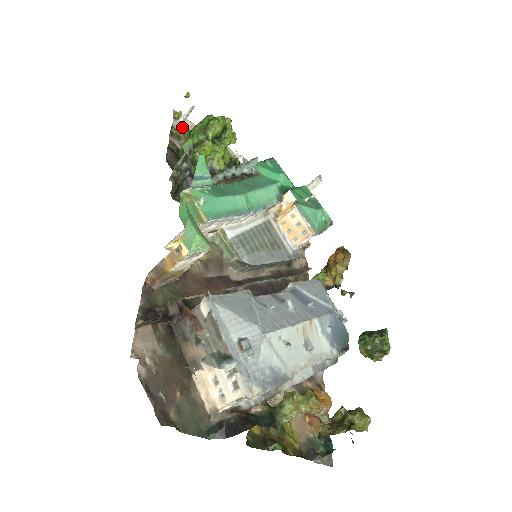
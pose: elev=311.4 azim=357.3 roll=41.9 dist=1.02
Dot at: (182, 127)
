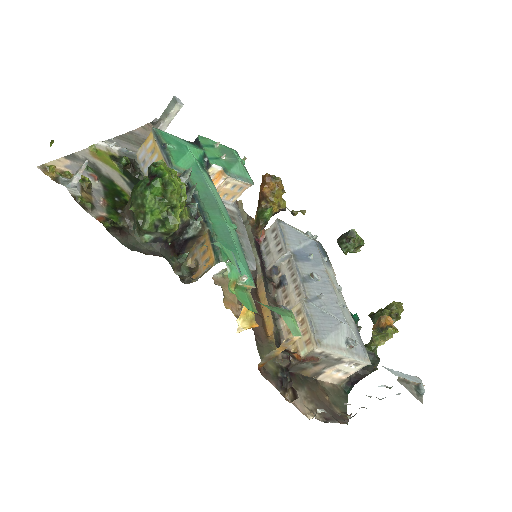
Dot at: (77, 185)
